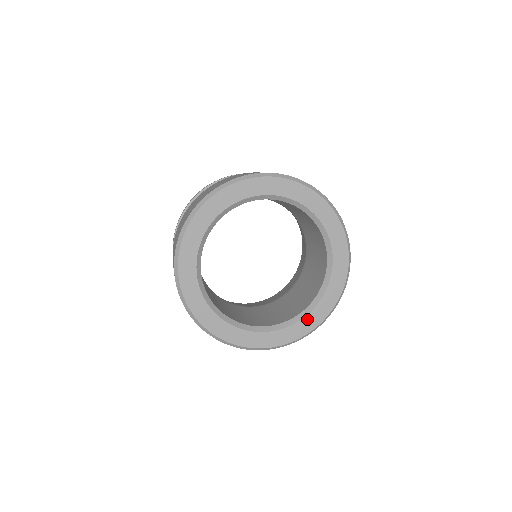
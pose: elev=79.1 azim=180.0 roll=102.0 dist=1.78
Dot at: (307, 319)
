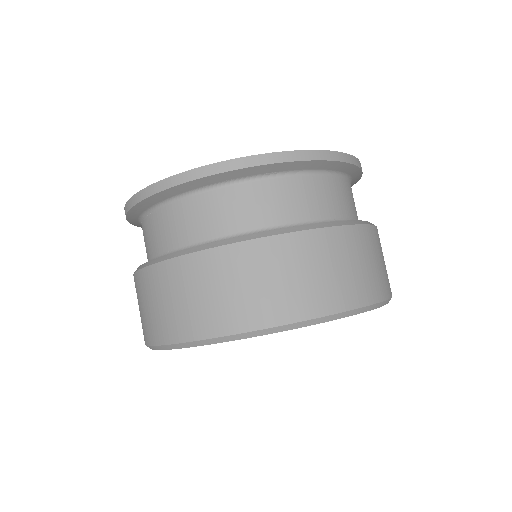
Dot at: occluded
